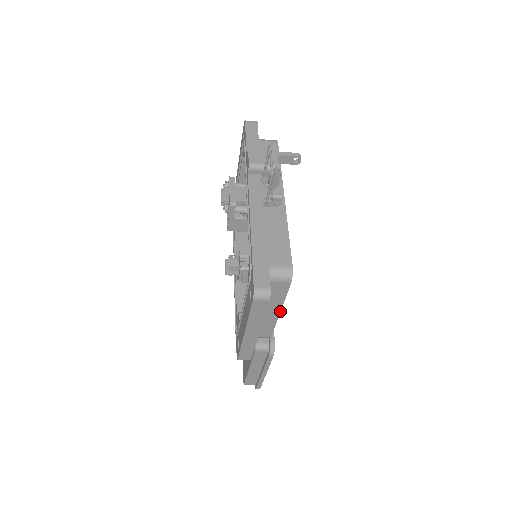
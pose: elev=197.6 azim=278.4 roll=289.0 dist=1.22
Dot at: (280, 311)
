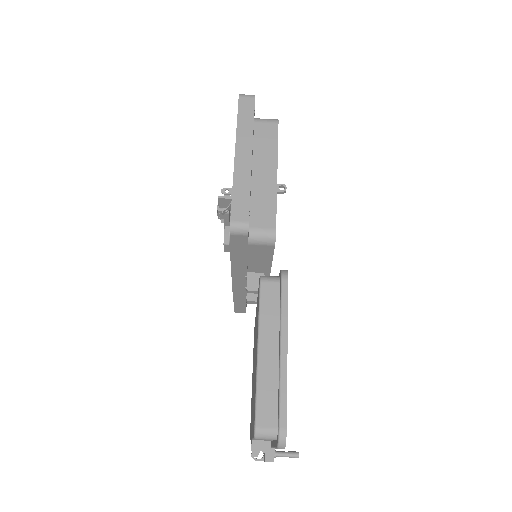
Dot at: occluded
